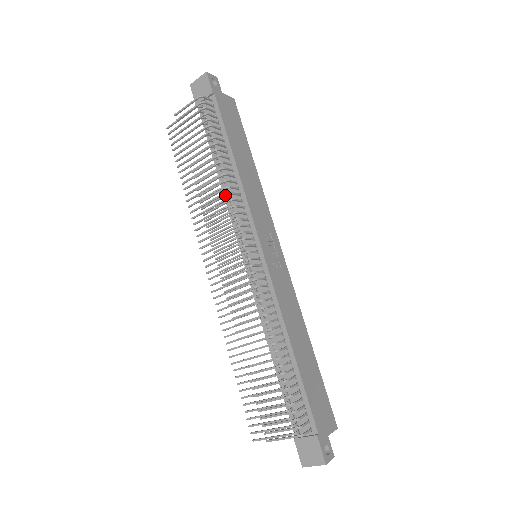
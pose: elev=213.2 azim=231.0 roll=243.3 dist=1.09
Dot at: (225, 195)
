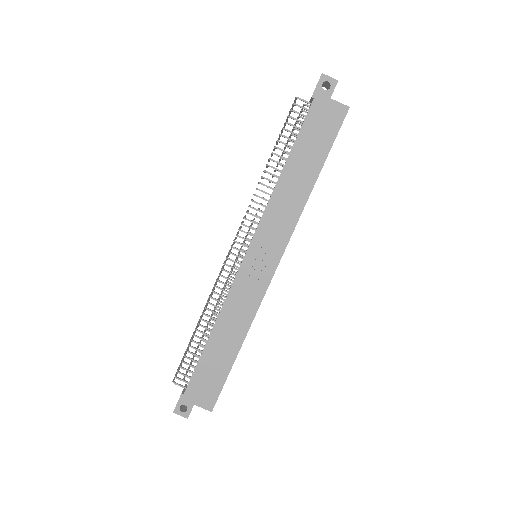
Dot at: (253, 194)
